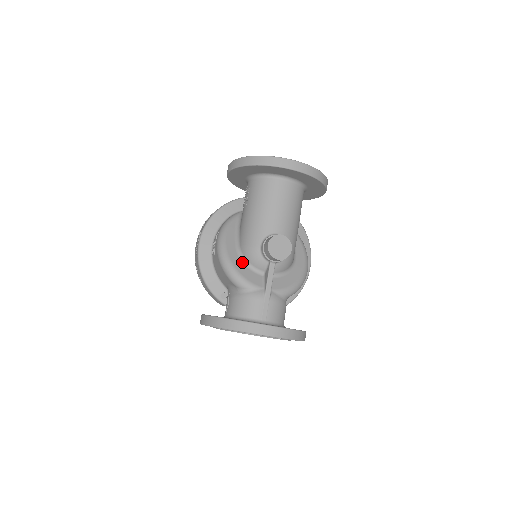
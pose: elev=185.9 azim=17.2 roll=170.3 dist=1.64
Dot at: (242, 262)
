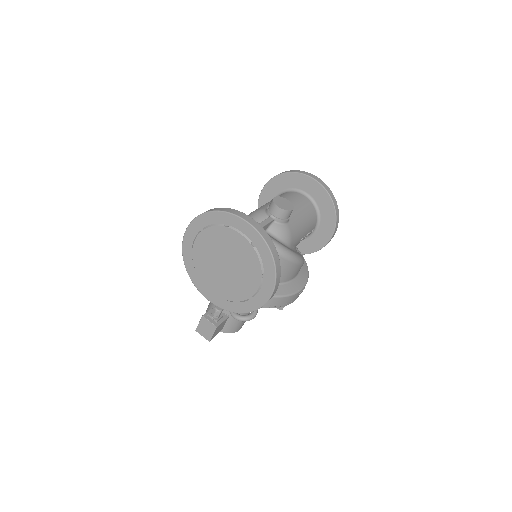
Dot at: occluded
